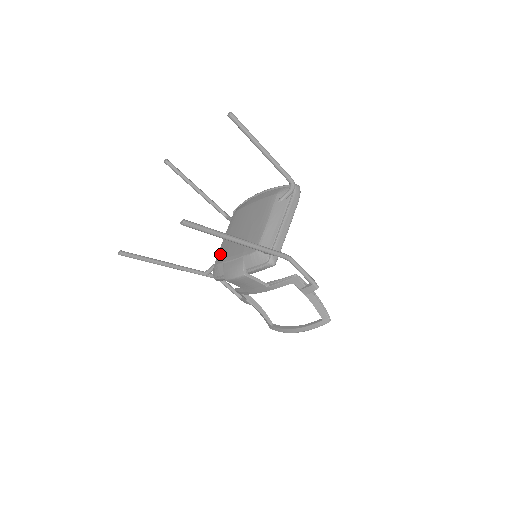
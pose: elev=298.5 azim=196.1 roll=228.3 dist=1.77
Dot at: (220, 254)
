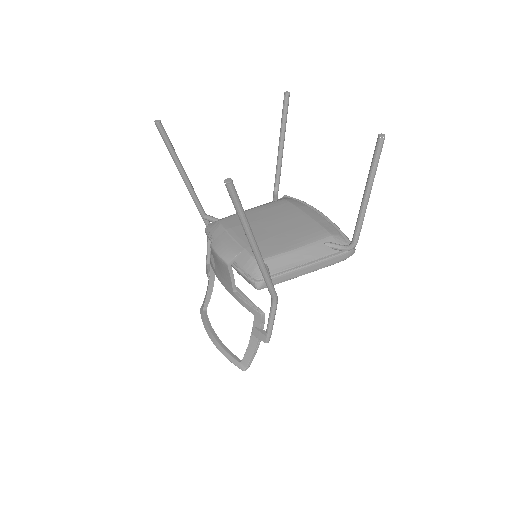
Dot at: (233, 219)
